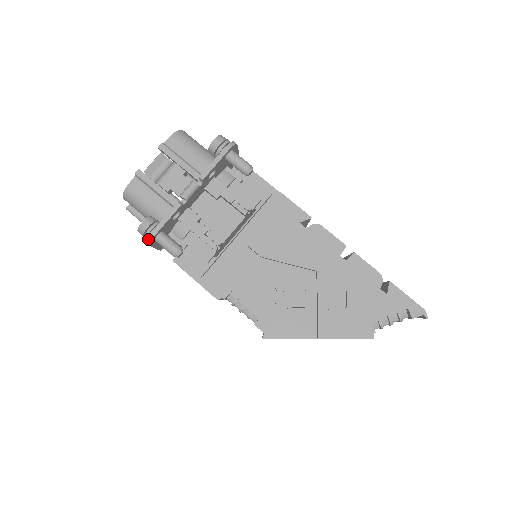
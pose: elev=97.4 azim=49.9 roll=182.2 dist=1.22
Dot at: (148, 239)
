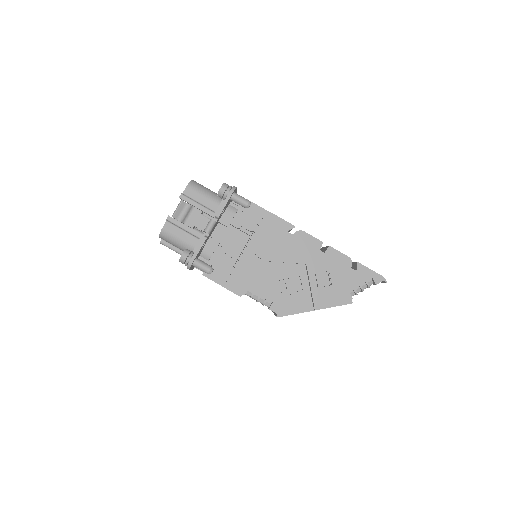
Dot at: (188, 266)
